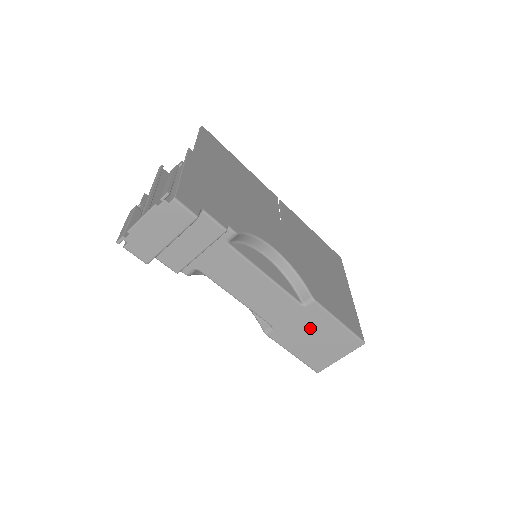
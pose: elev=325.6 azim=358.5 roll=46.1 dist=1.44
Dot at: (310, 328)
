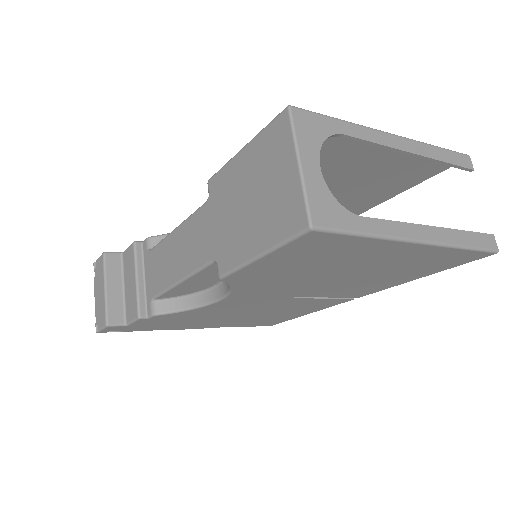
Dot at: (233, 203)
